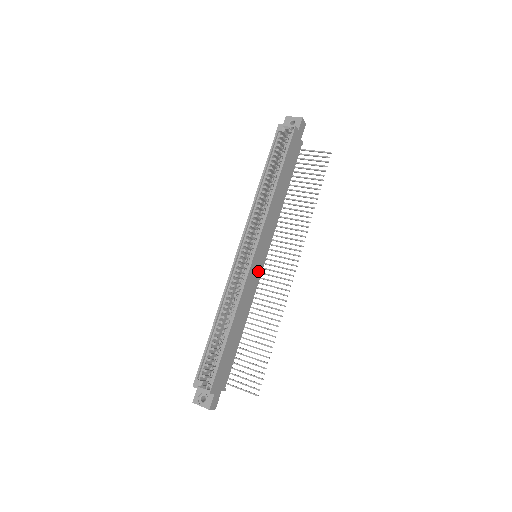
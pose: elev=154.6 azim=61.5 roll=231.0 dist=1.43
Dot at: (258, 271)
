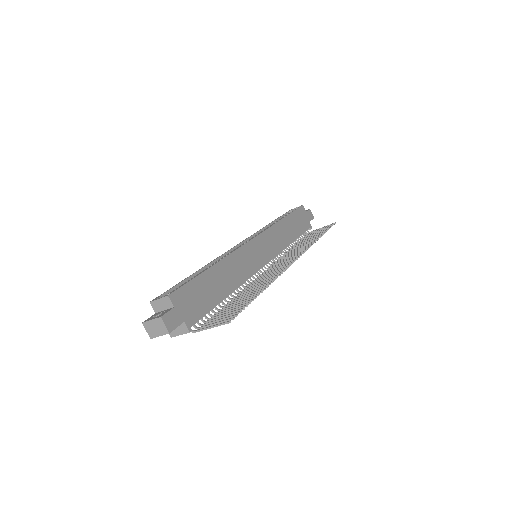
Dot at: (256, 262)
